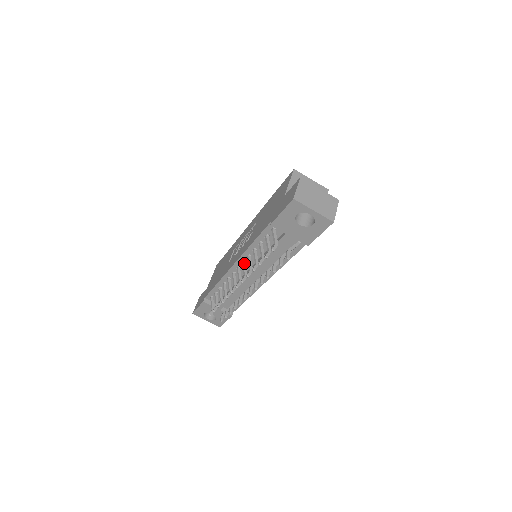
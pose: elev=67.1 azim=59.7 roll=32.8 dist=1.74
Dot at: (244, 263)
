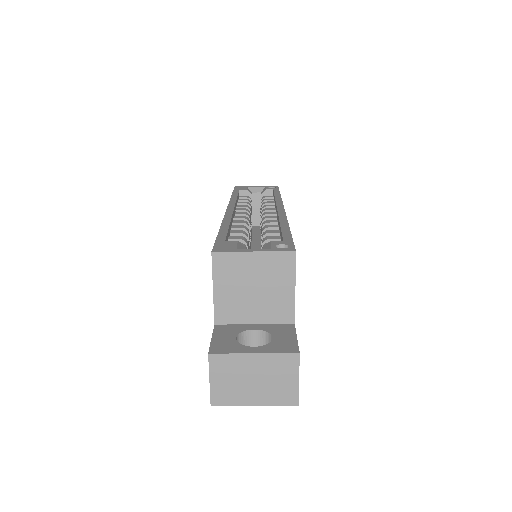
Dot at: occluded
